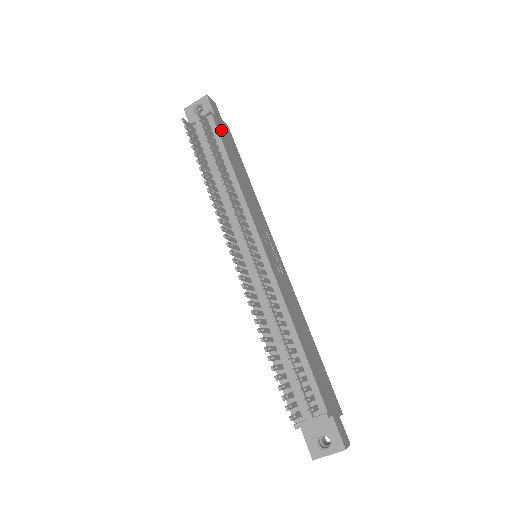
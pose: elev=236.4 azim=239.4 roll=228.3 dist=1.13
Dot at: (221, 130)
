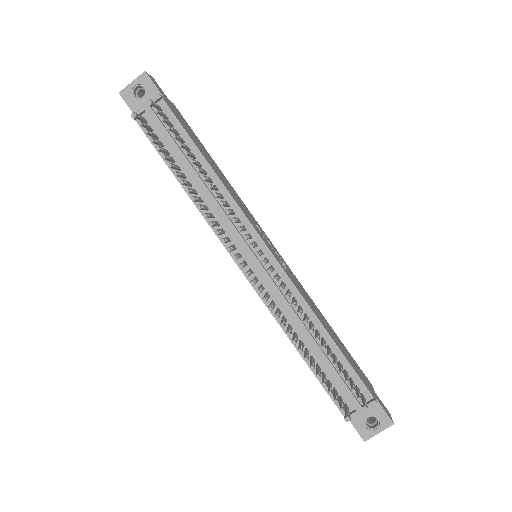
Dot at: (176, 115)
